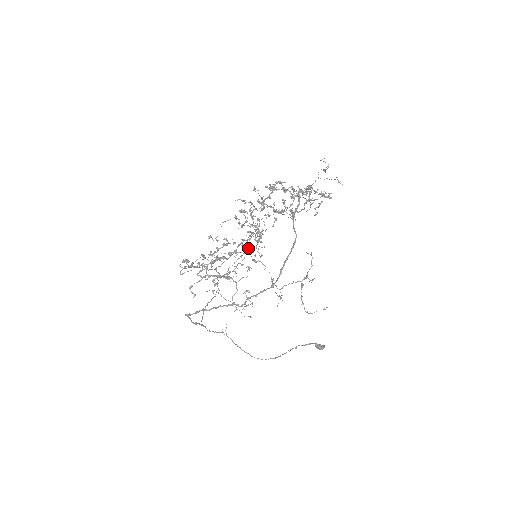
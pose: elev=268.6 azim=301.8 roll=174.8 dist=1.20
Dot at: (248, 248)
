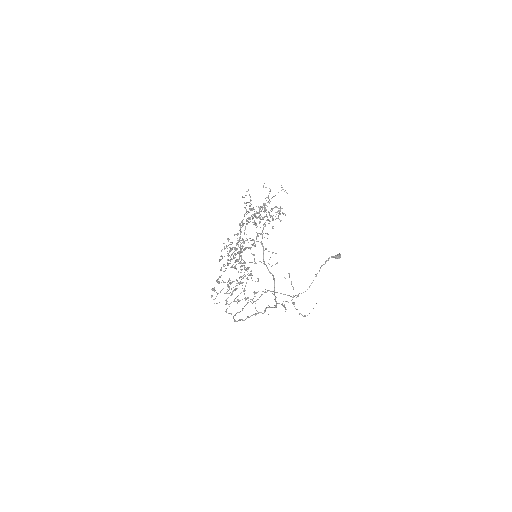
Dot at: (247, 279)
